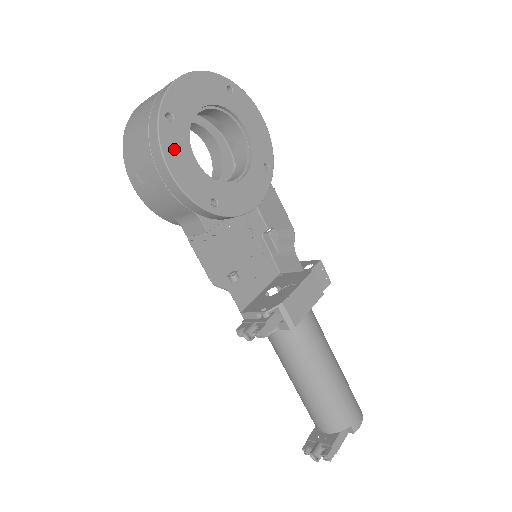
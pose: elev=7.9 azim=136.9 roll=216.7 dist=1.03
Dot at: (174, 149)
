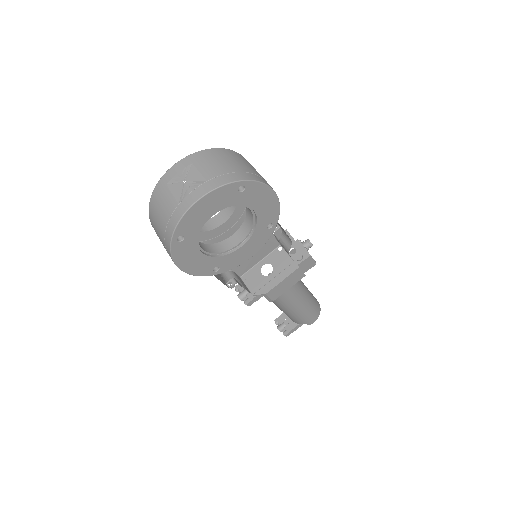
Dot at: (184, 256)
